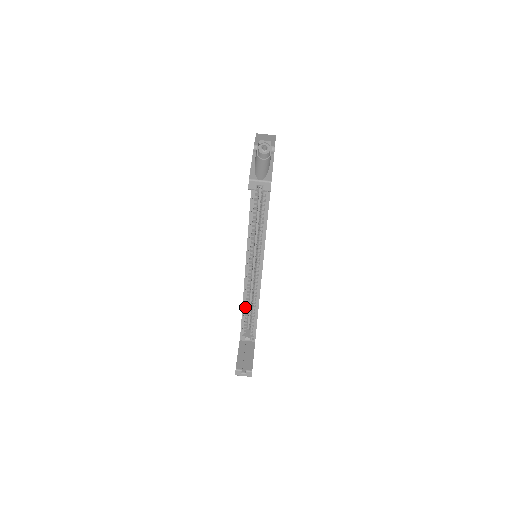
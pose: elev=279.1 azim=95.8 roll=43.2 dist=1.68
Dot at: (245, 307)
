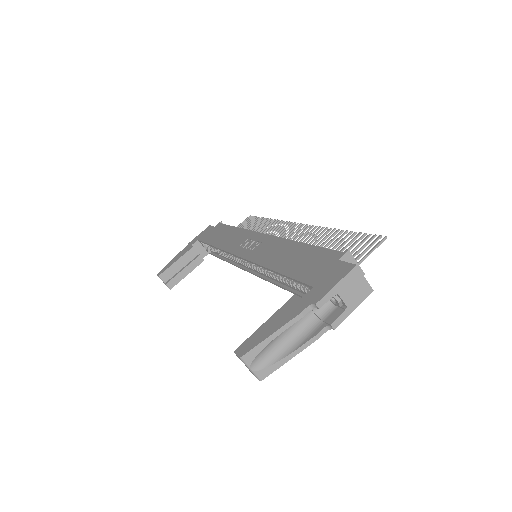
Dot at: occluded
